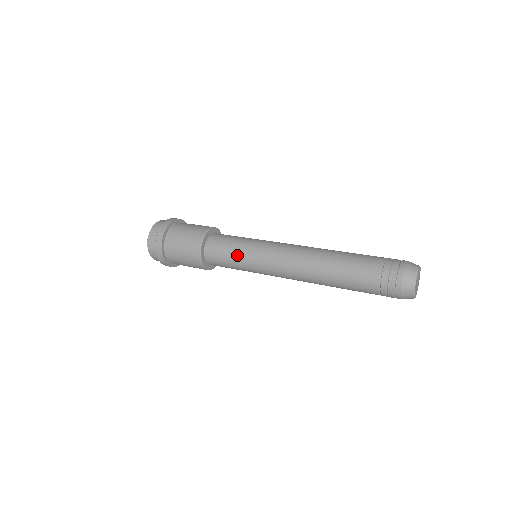
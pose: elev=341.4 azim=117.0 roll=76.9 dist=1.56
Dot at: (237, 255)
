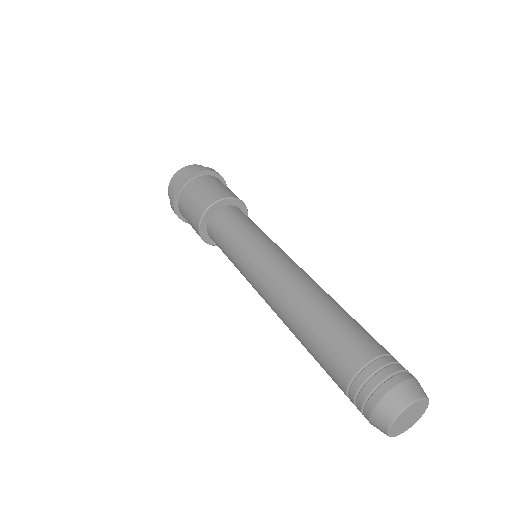
Dot at: (239, 234)
